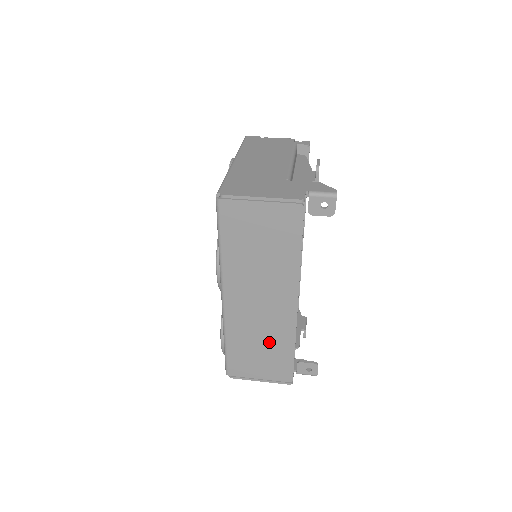
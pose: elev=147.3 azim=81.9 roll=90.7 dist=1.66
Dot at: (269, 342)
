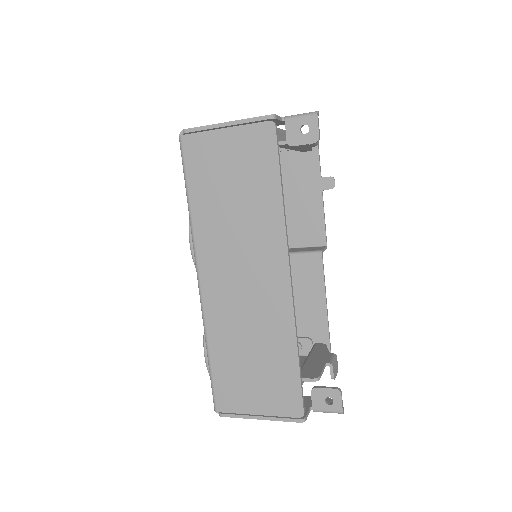
Dot at: (262, 345)
